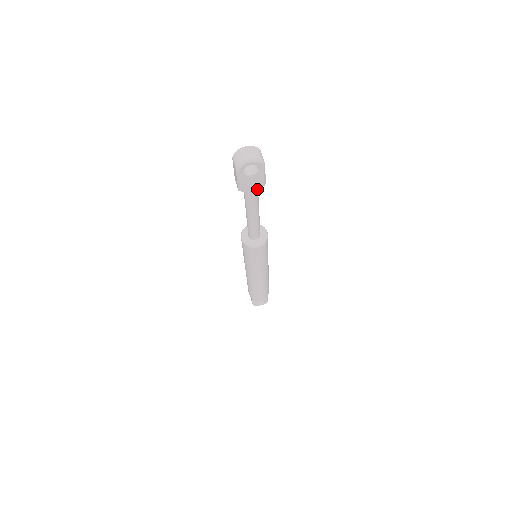
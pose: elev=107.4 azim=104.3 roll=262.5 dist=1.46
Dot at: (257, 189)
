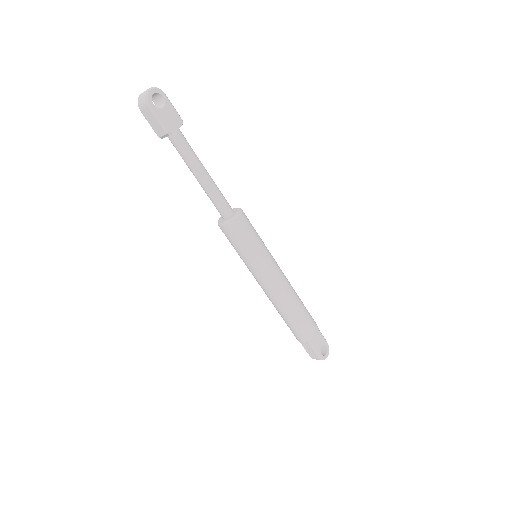
Dot at: (182, 134)
